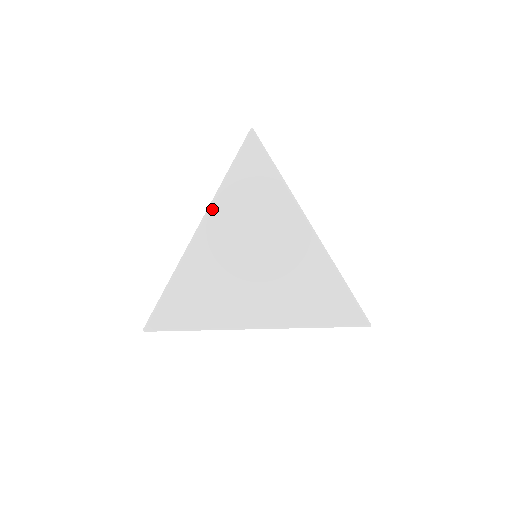
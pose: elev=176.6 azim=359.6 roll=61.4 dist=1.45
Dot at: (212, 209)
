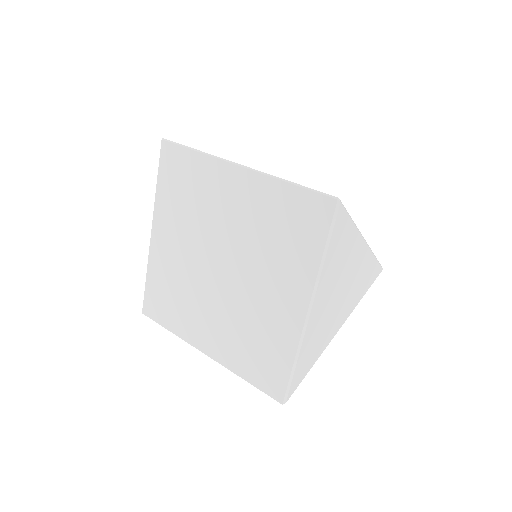
Dot at: (318, 288)
